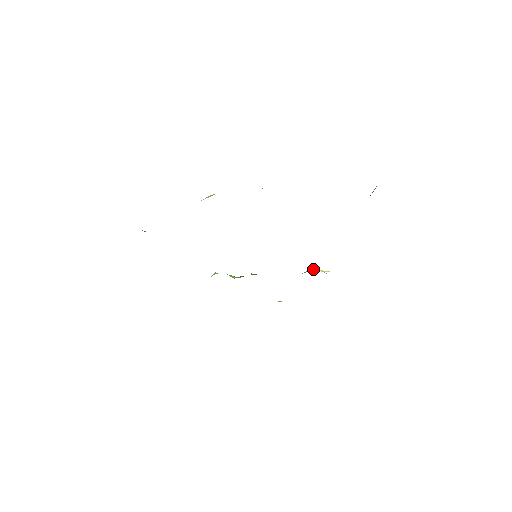
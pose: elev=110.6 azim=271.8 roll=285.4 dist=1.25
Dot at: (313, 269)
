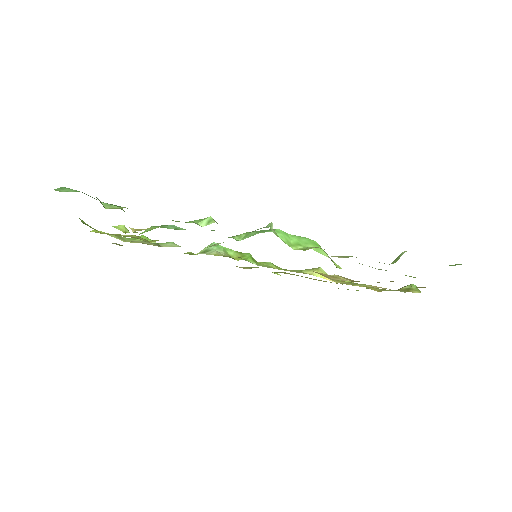
Dot at: occluded
